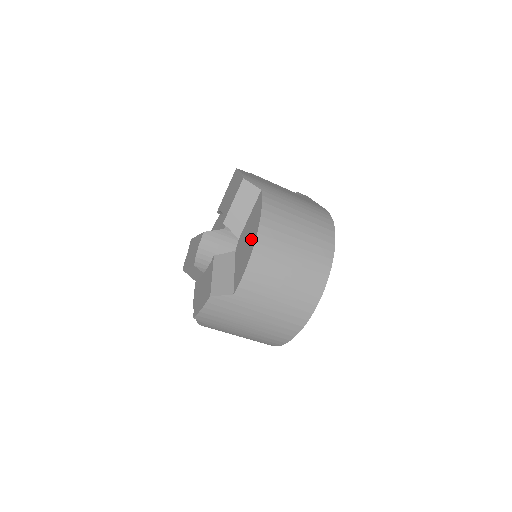
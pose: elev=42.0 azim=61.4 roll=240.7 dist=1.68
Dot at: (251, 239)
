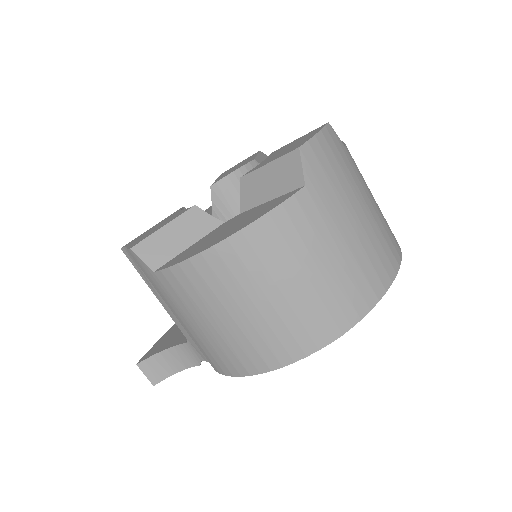
Dot at: occluded
